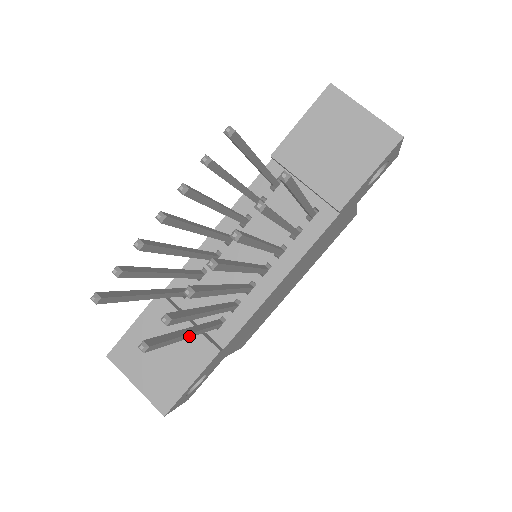
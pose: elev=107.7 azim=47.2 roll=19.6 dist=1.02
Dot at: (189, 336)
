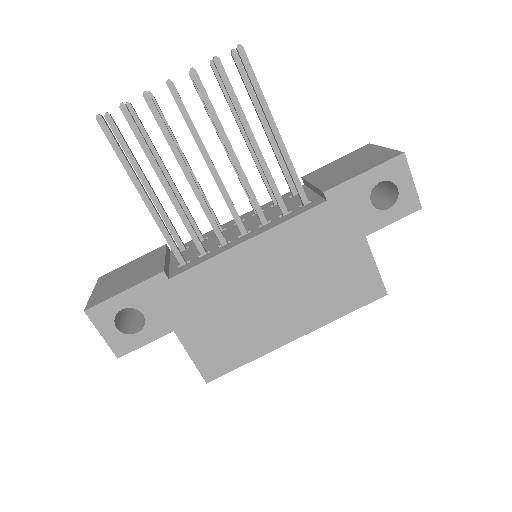
Dot at: (141, 193)
